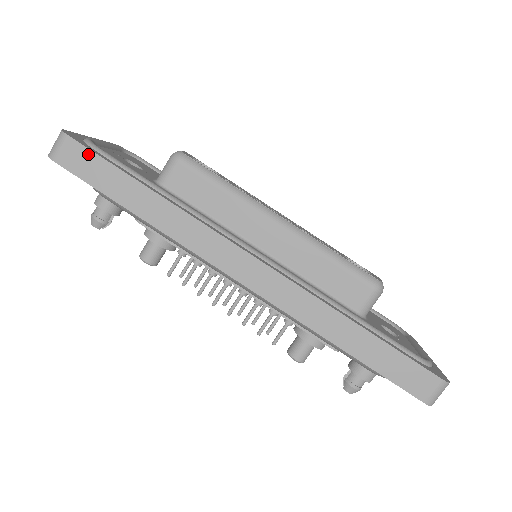
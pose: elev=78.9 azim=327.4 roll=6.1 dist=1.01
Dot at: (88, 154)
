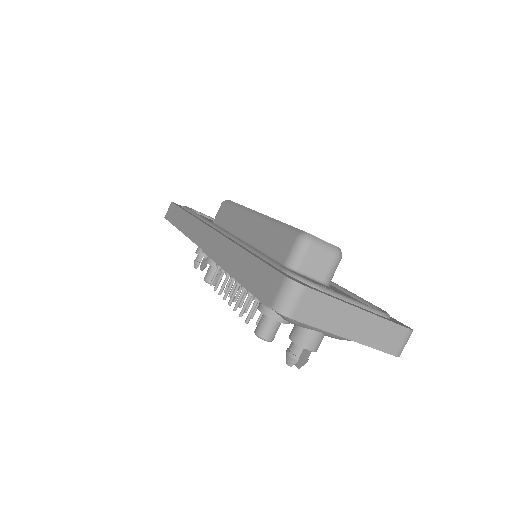
Dot at: (174, 207)
